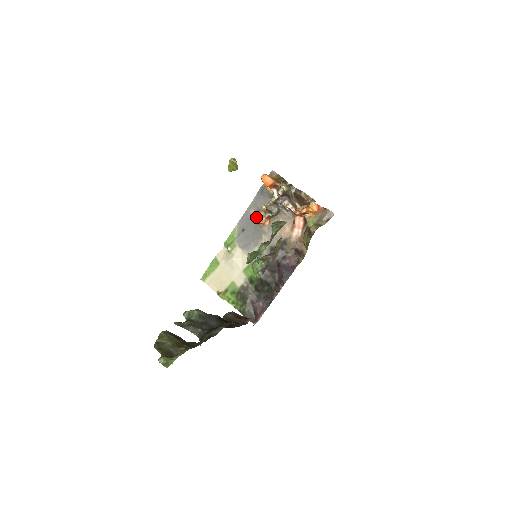
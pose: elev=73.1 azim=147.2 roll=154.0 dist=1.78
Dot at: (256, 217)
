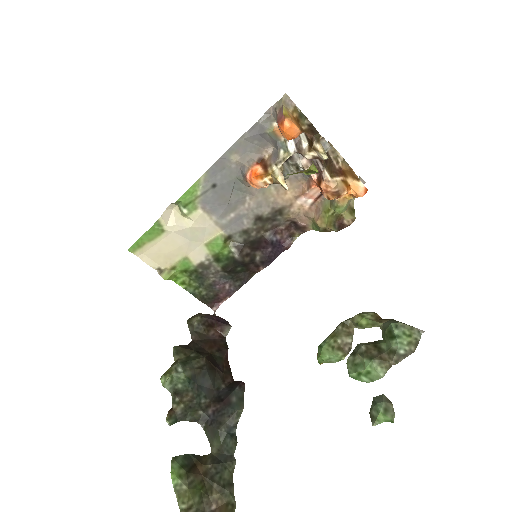
Dot at: (246, 175)
